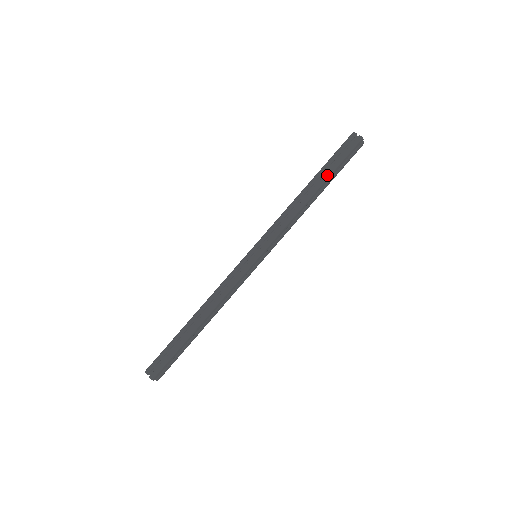
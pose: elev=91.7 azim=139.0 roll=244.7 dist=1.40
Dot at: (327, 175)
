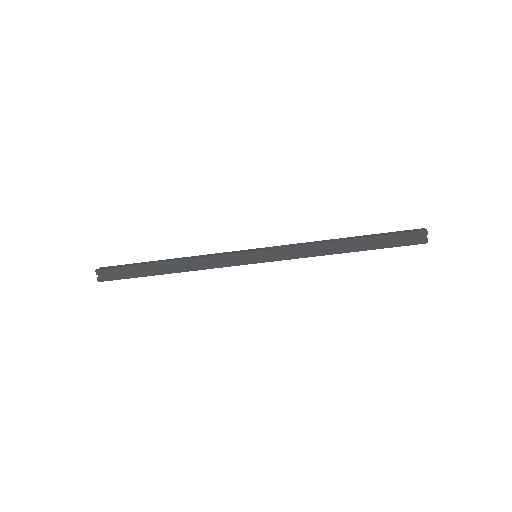
Dot at: (370, 248)
